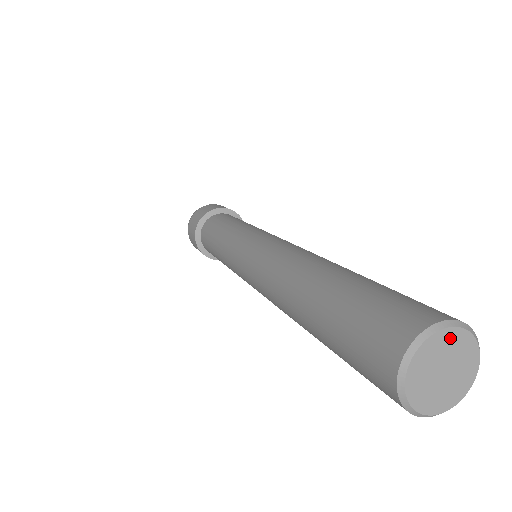
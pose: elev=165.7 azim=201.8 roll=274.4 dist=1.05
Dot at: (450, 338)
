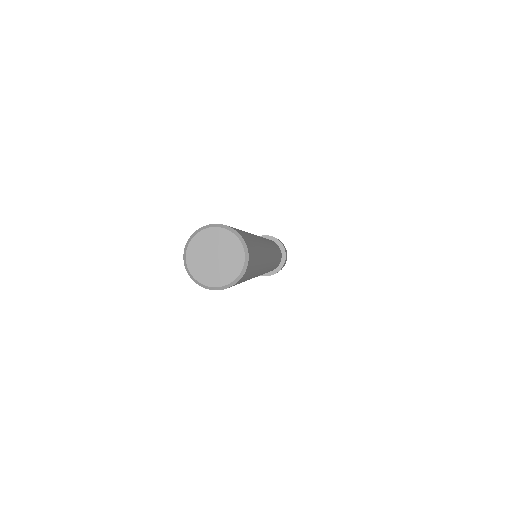
Dot at: (204, 237)
